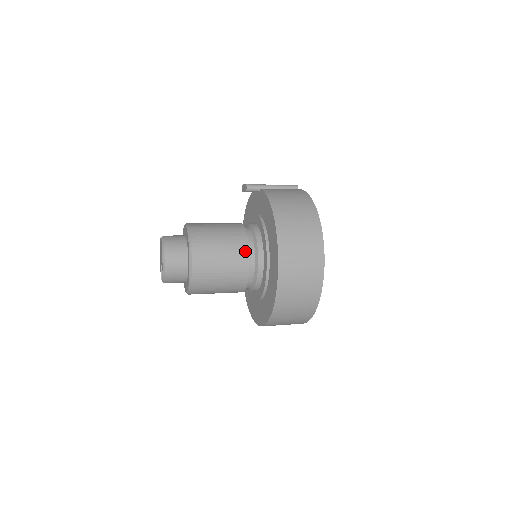
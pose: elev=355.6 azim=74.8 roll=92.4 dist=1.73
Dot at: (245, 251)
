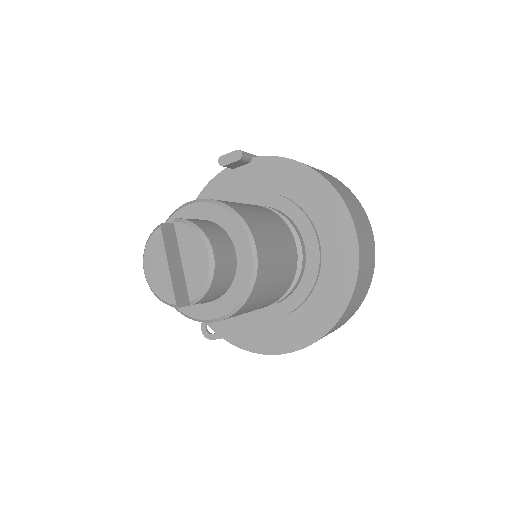
Dot at: (288, 230)
